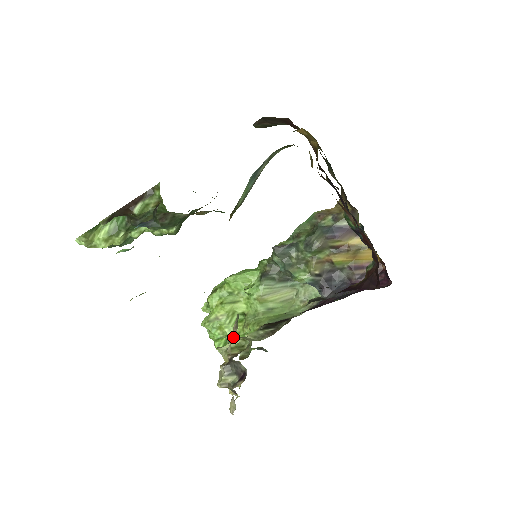
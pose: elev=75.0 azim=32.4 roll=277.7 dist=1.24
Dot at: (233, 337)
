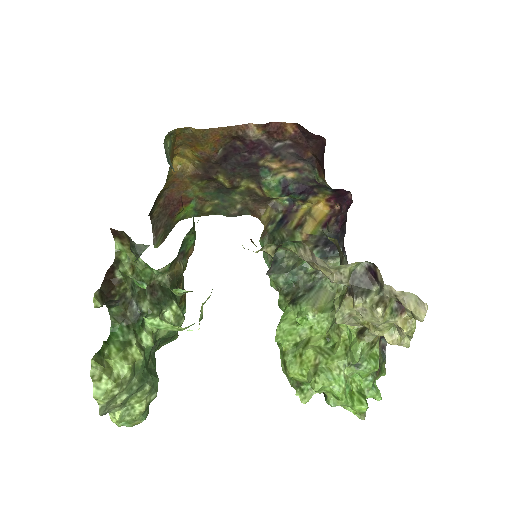
Dot at: (348, 354)
